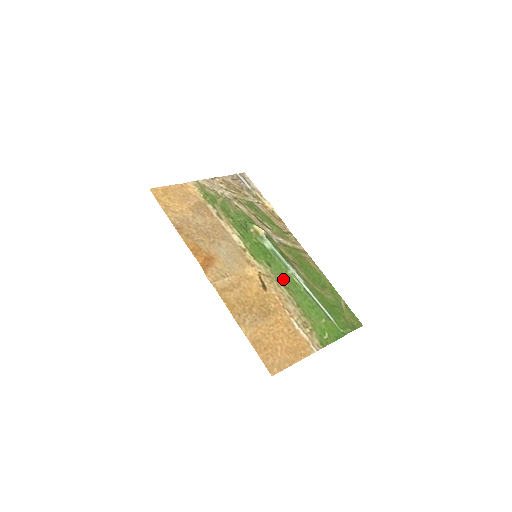
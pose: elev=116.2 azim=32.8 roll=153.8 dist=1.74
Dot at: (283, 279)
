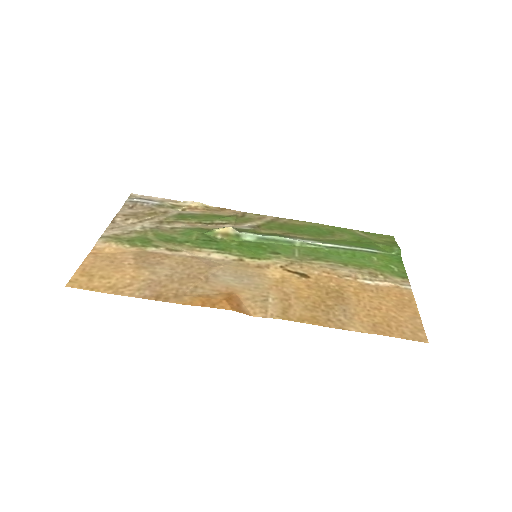
Dot at: (303, 255)
